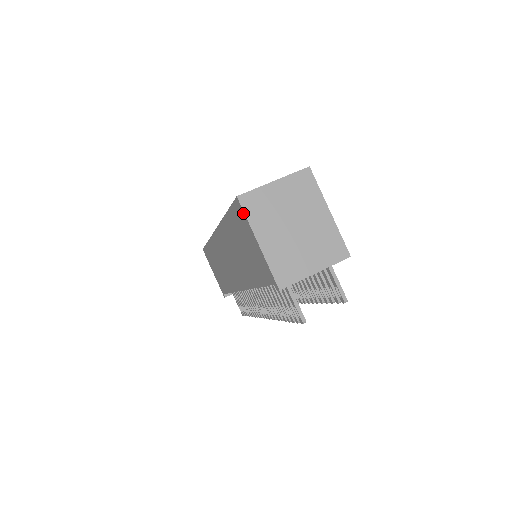
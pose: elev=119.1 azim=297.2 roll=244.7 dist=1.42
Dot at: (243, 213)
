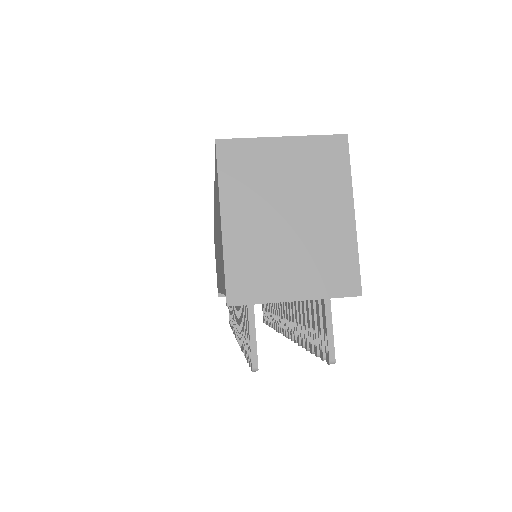
Dot at: (217, 169)
